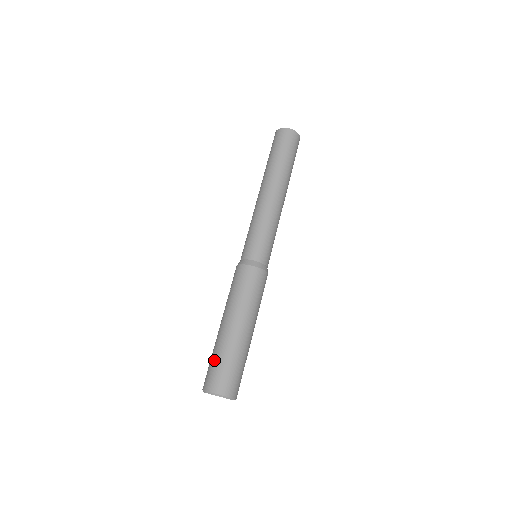
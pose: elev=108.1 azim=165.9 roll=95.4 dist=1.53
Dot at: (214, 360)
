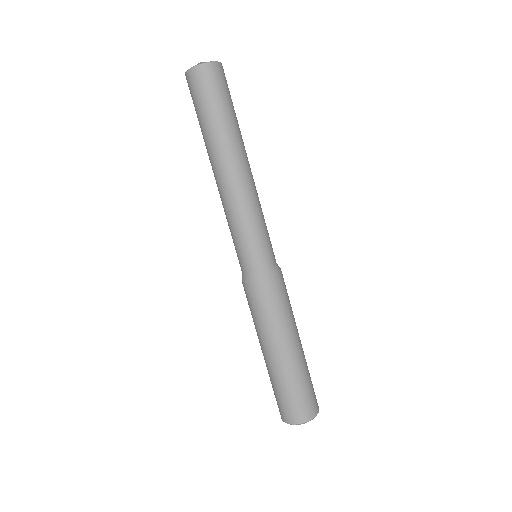
Dot at: occluded
